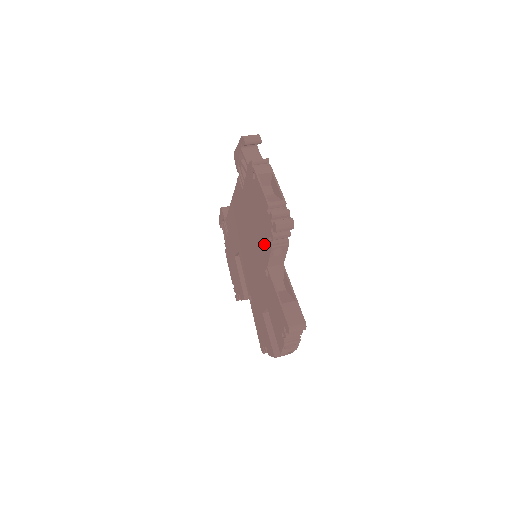
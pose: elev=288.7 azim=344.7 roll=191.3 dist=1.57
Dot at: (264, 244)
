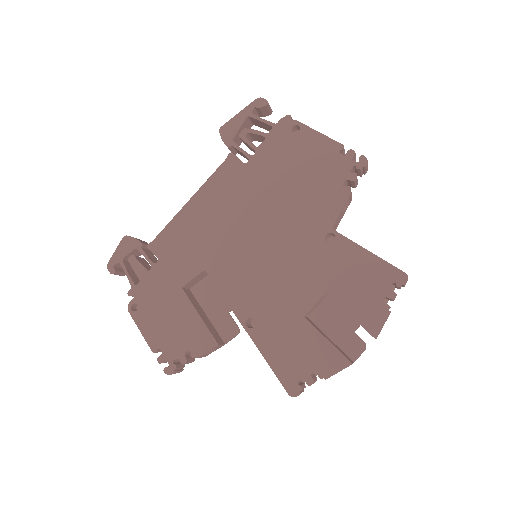
Dot at: (324, 200)
